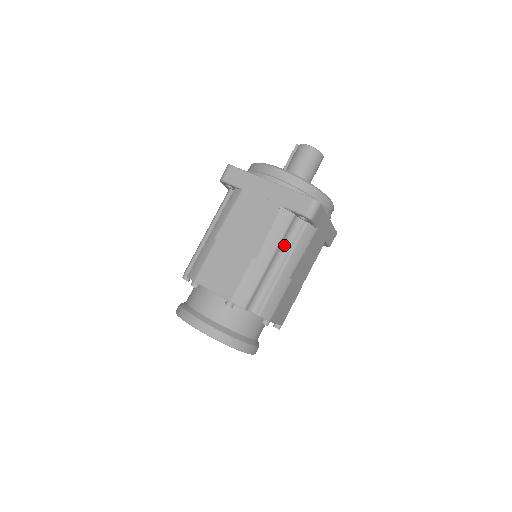
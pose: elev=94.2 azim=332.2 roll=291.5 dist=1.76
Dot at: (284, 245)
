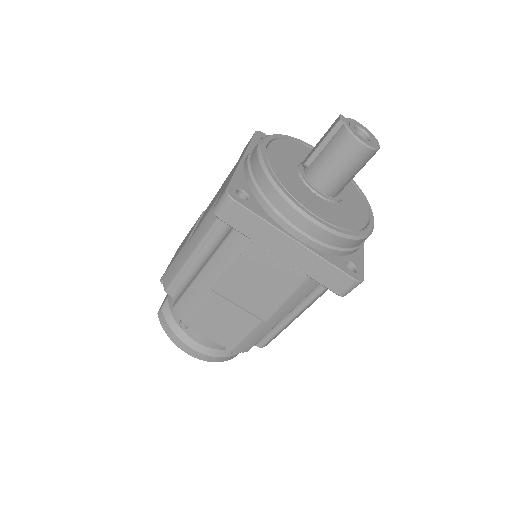
Dot at: occluded
